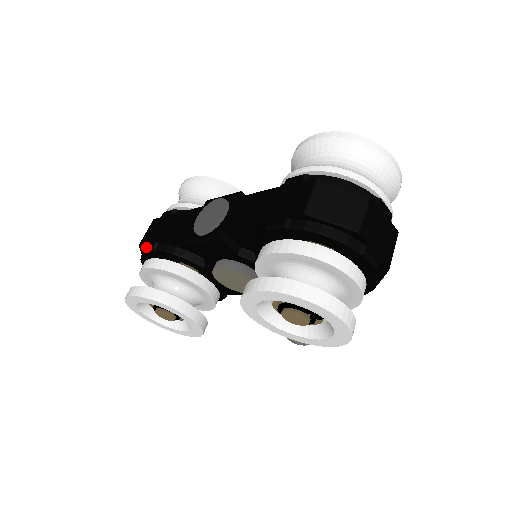
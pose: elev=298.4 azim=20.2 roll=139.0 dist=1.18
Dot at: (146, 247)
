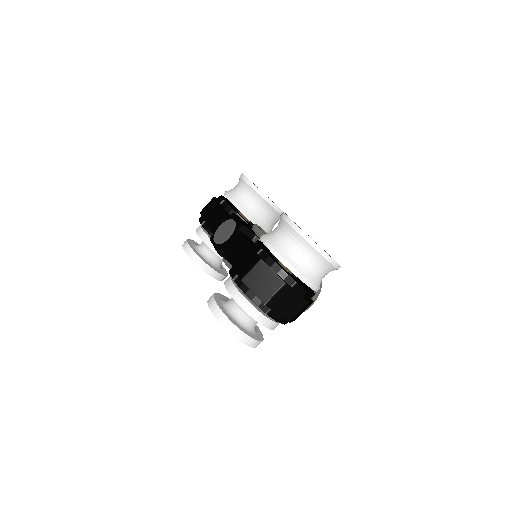
Dot at: (200, 219)
